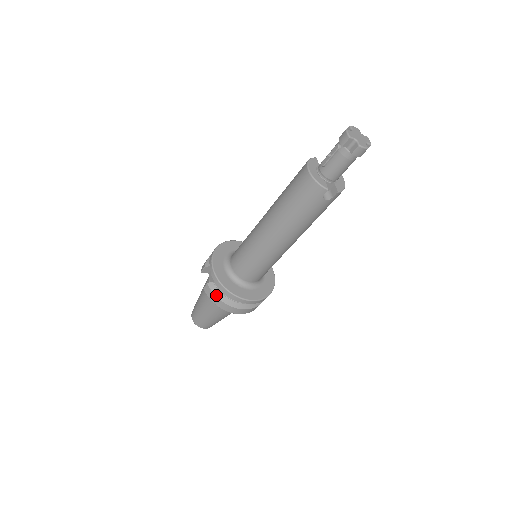
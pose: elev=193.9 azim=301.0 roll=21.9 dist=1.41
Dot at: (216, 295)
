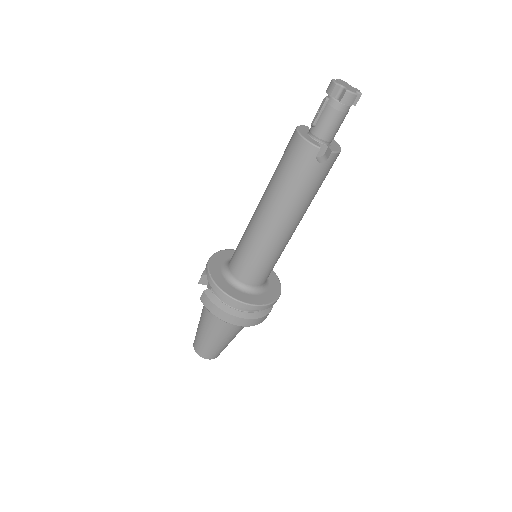
Dot at: (213, 302)
